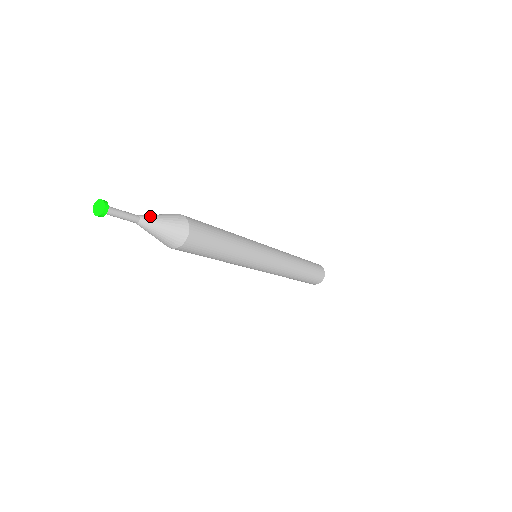
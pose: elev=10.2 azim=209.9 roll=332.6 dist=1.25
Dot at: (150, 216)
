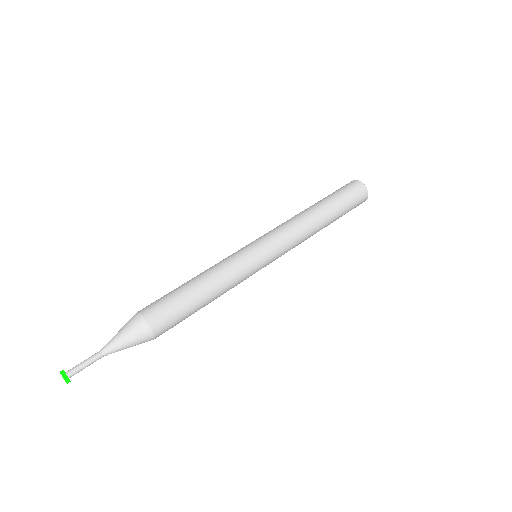
Dot at: (112, 345)
